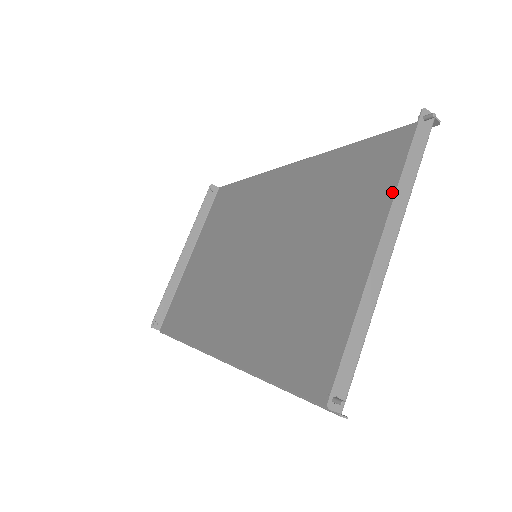
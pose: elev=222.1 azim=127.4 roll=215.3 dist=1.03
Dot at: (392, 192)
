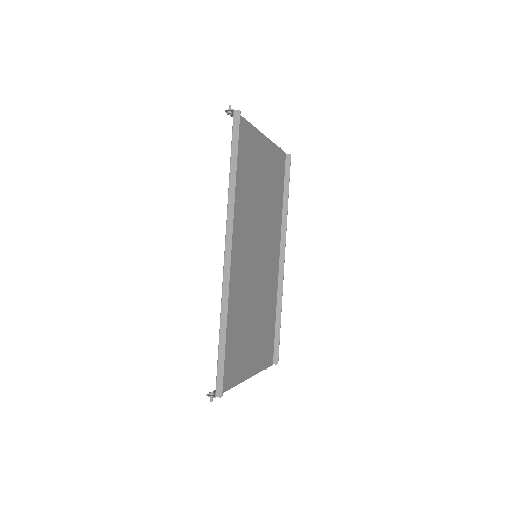
Dot at: (235, 374)
